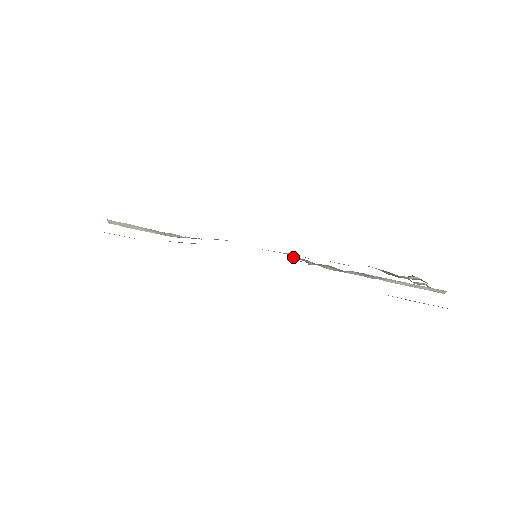
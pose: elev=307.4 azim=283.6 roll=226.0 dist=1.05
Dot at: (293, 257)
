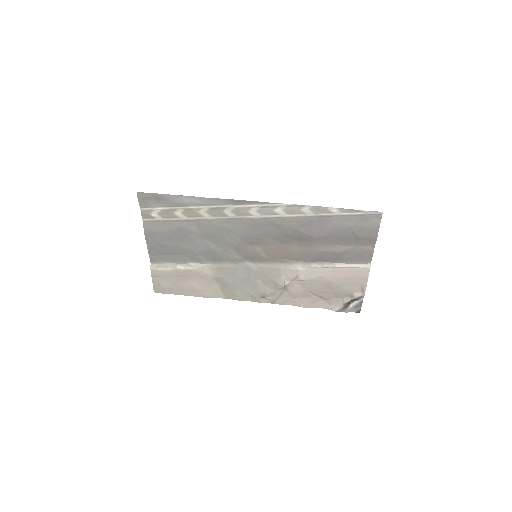
Dot at: (276, 278)
